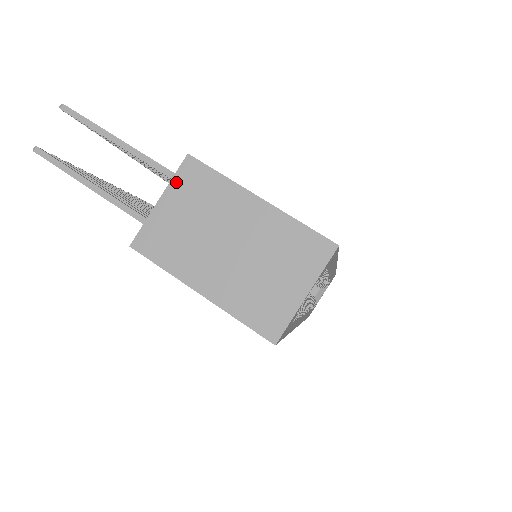
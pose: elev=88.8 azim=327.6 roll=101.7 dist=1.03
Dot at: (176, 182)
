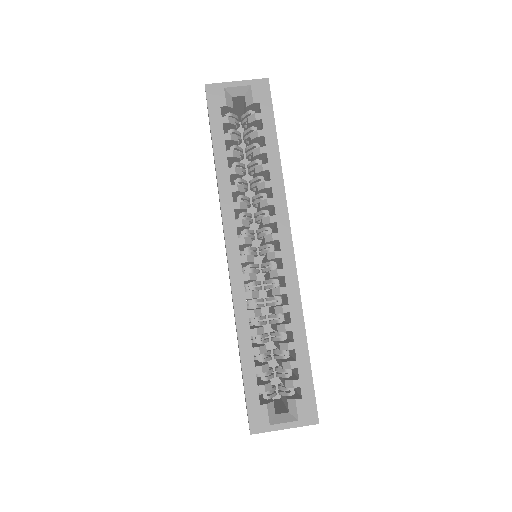
Dot at: occluded
